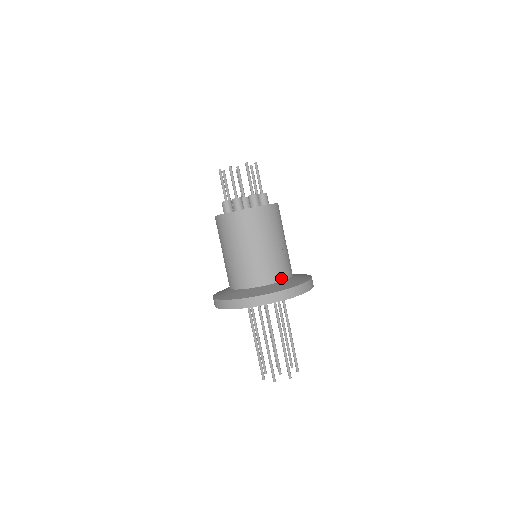
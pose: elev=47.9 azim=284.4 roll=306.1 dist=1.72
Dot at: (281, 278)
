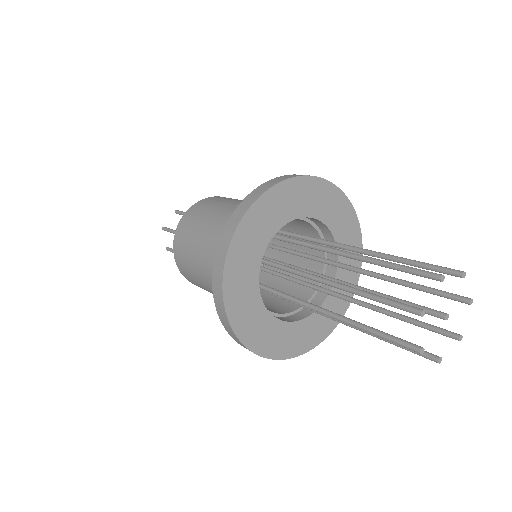
Dot at: occluded
